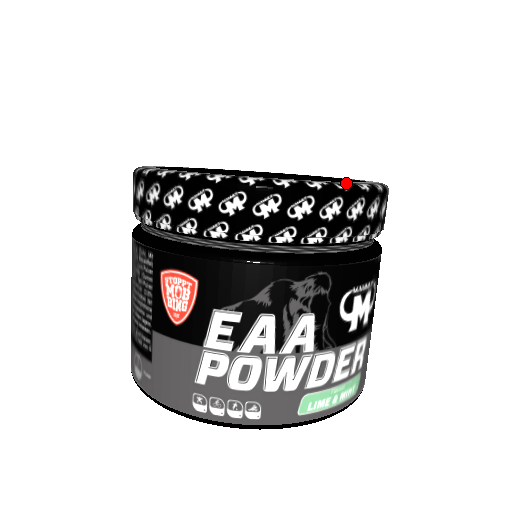
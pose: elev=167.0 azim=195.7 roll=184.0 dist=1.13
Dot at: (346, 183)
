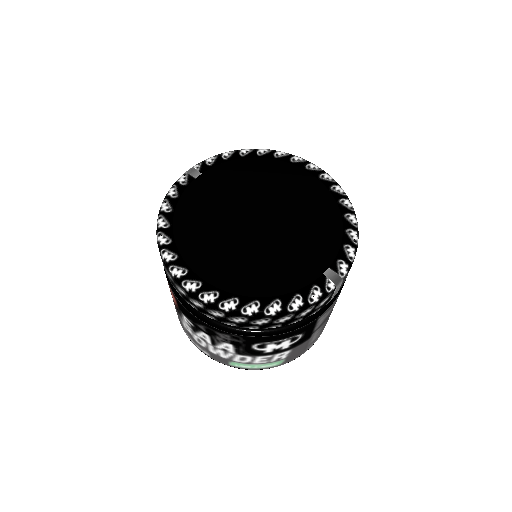
Dot at: (254, 309)
